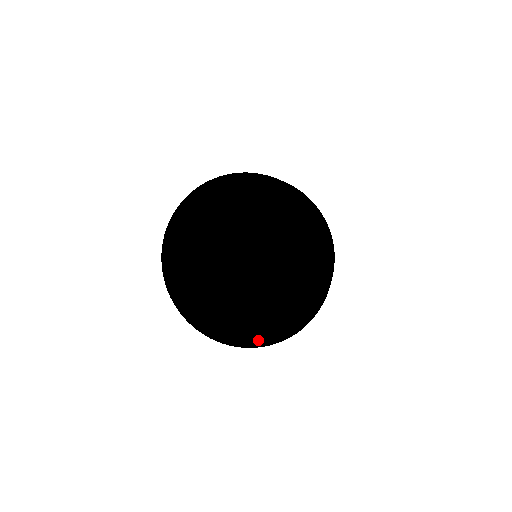
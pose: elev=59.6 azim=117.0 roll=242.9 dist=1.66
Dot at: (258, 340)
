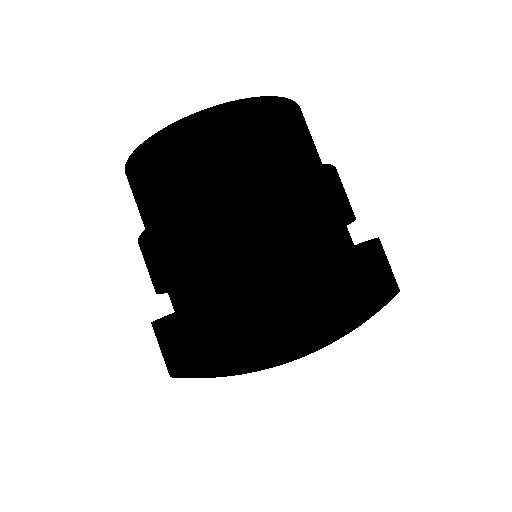
Dot at: occluded
